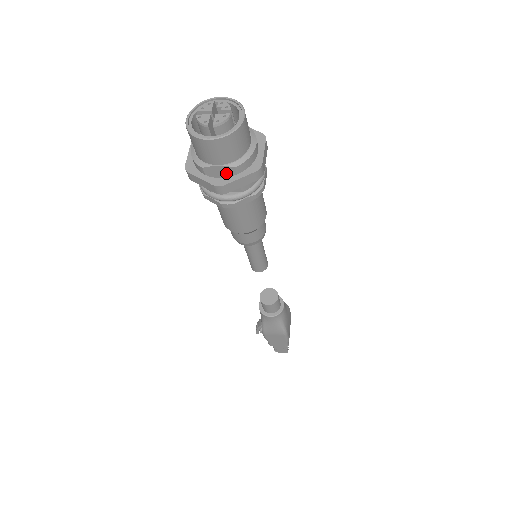
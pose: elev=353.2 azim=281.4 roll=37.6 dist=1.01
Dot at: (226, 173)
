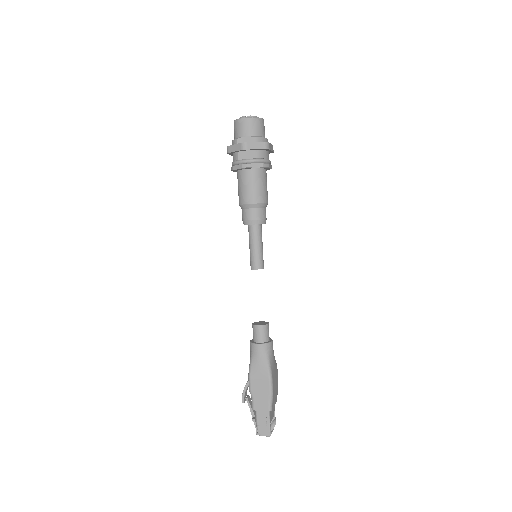
Dot at: (249, 142)
